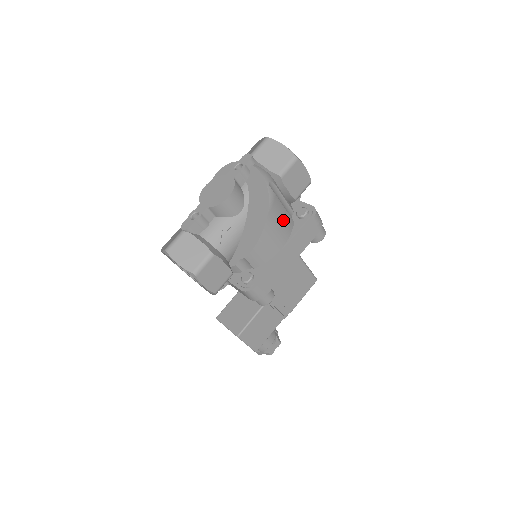
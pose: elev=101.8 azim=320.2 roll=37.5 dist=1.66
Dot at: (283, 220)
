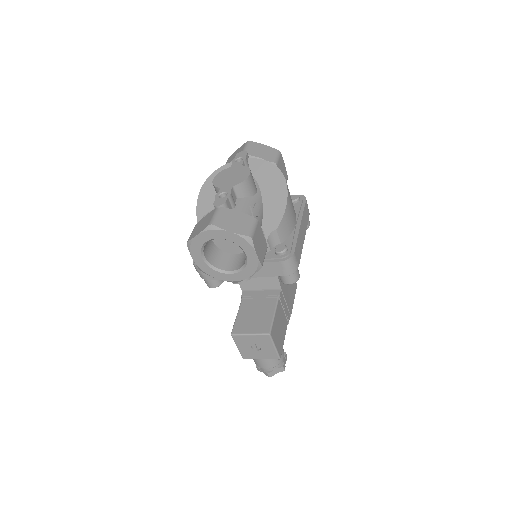
Dot at: occluded
